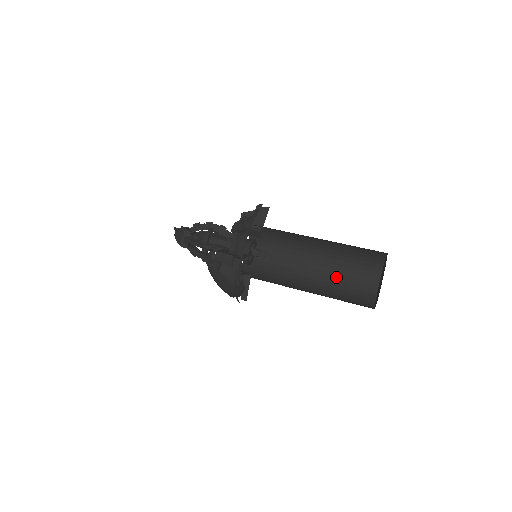
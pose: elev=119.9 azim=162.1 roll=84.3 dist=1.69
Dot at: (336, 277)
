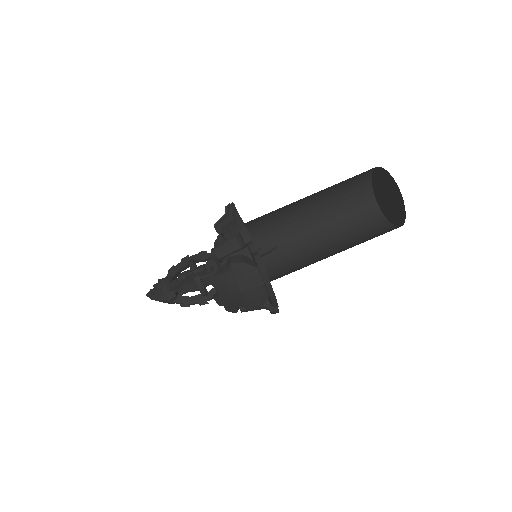
Dot at: (345, 239)
